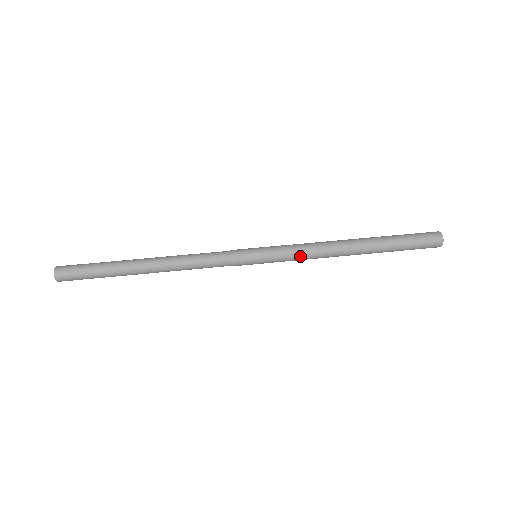
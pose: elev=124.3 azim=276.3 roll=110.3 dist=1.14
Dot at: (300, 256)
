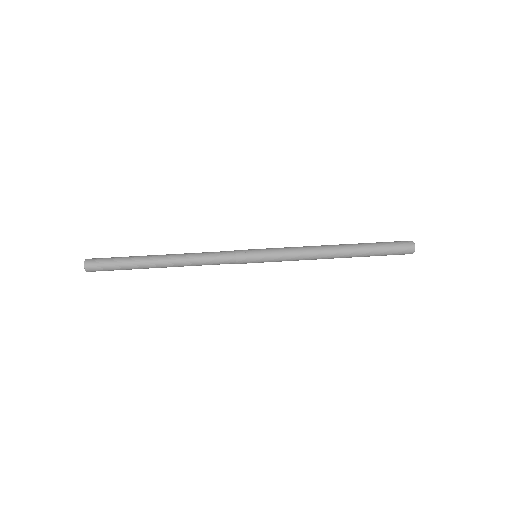
Dot at: (293, 250)
